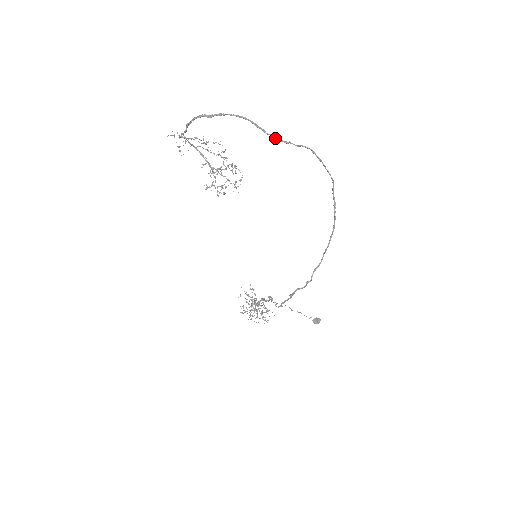
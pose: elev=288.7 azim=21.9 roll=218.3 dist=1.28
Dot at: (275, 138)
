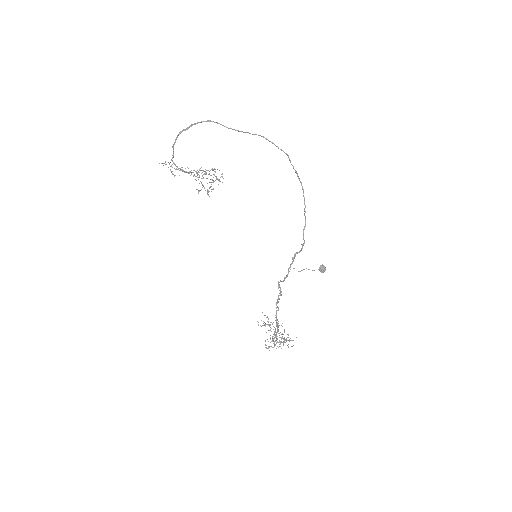
Dot at: (235, 130)
